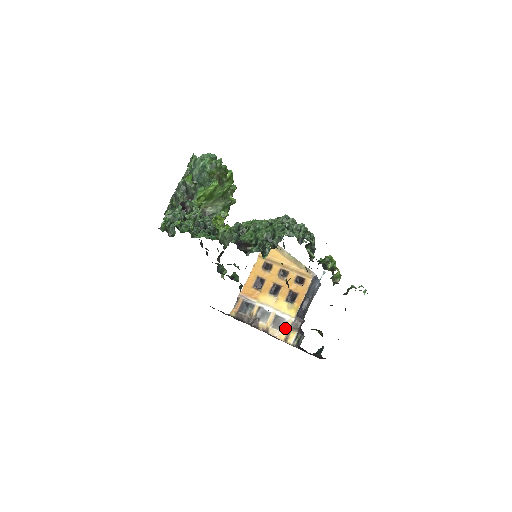
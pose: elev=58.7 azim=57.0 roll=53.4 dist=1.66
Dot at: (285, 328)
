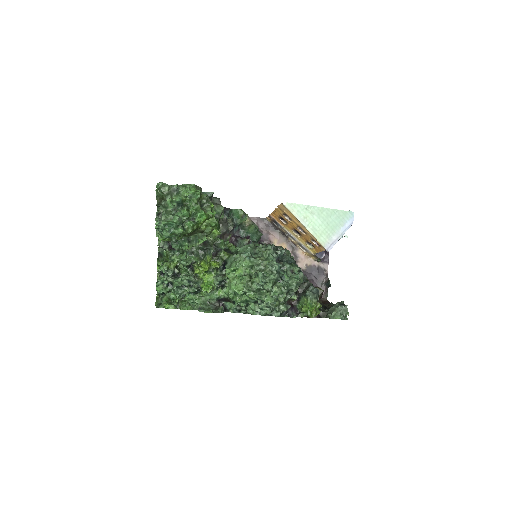
Dot at: (308, 253)
